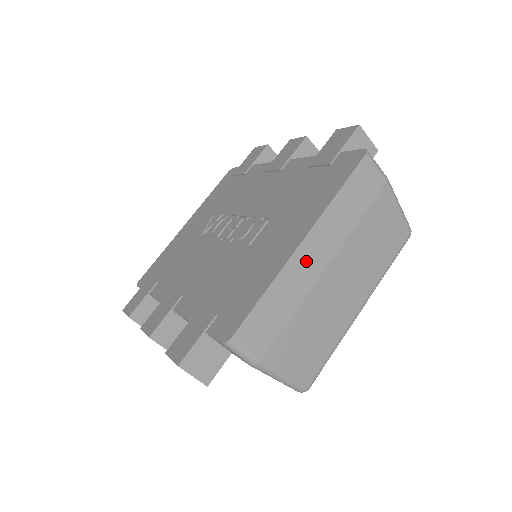
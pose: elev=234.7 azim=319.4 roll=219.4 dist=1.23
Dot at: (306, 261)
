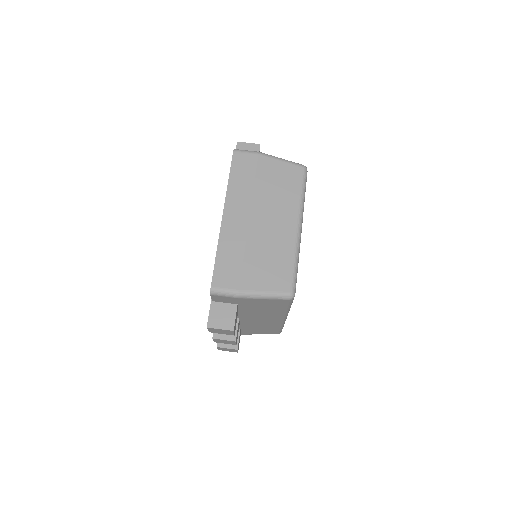
Dot at: (232, 224)
